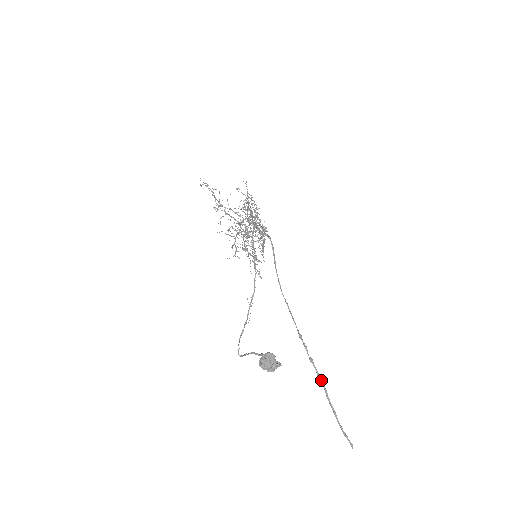
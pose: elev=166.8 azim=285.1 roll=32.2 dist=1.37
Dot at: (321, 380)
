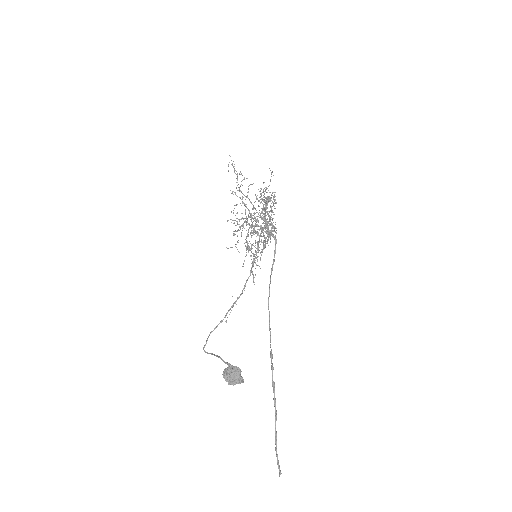
Dot at: (275, 406)
